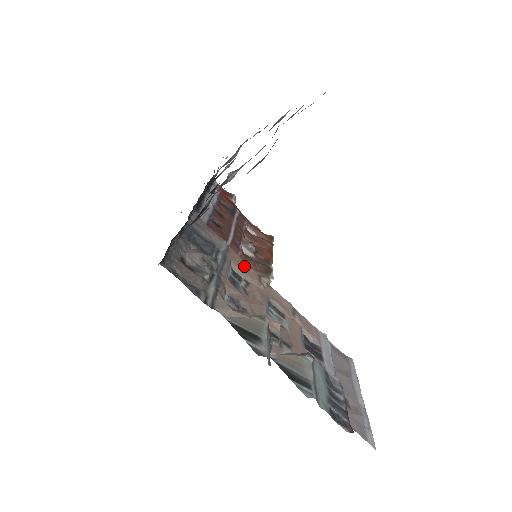
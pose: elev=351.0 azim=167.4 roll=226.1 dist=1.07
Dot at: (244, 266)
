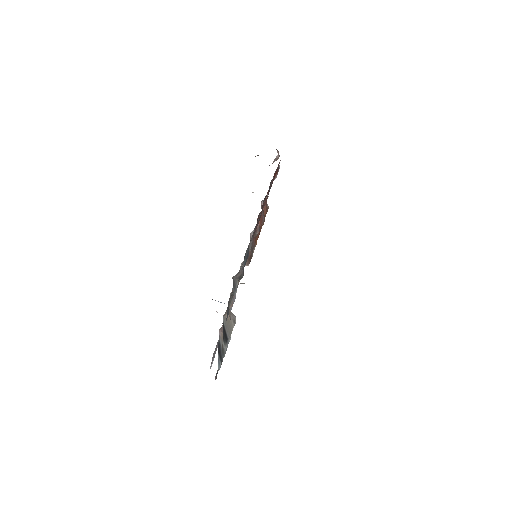
Dot at: occluded
